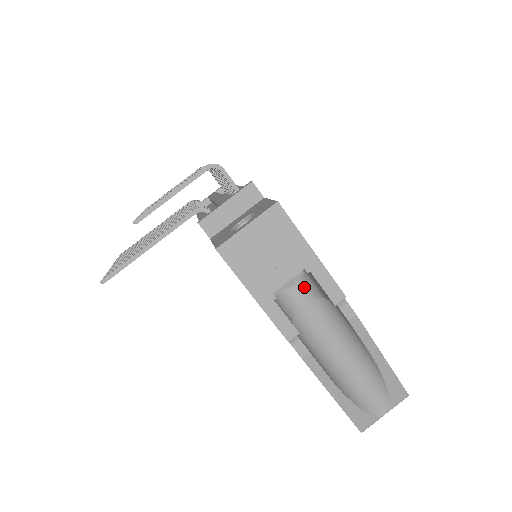
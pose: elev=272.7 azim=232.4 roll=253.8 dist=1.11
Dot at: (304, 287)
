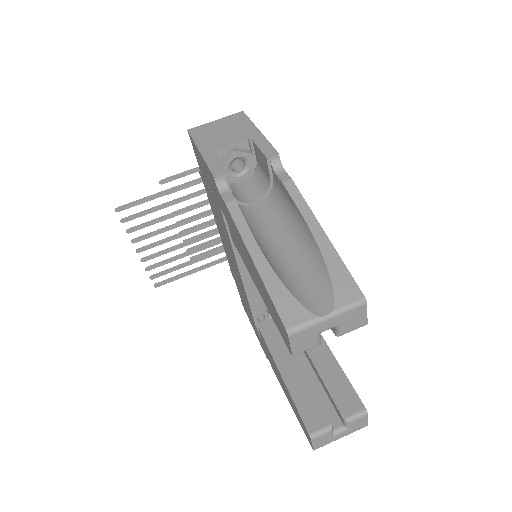
Dot at: (259, 187)
